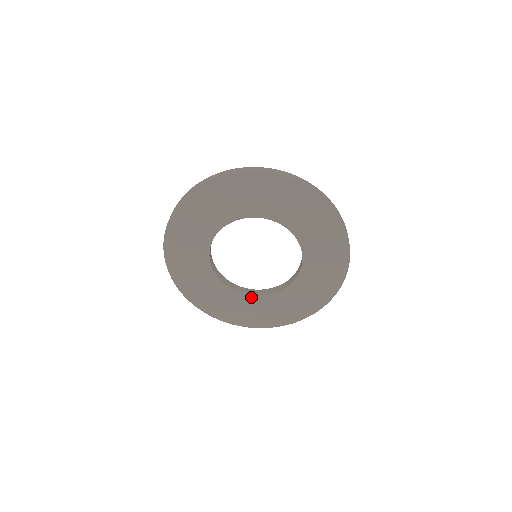
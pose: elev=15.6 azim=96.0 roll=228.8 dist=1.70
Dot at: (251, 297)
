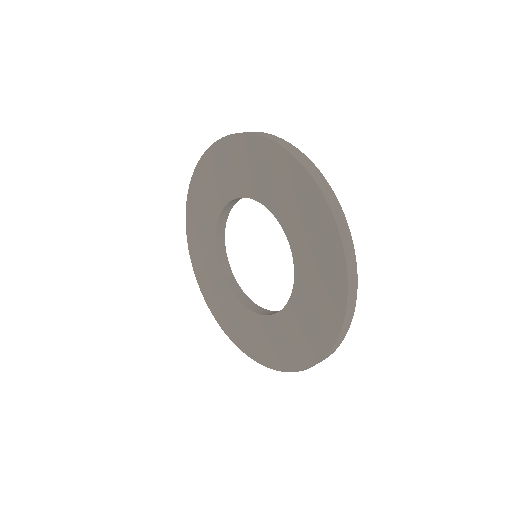
Dot at: (265, 319)
